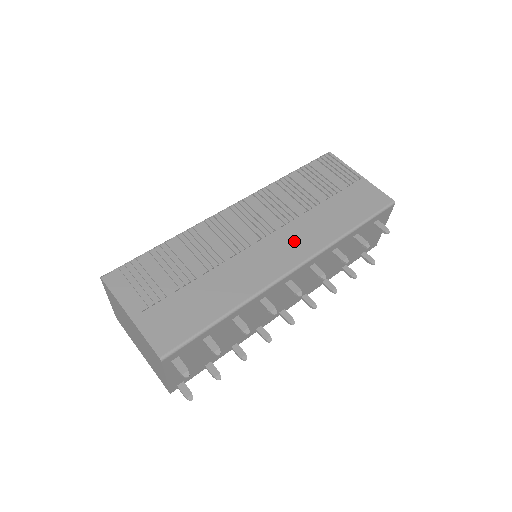
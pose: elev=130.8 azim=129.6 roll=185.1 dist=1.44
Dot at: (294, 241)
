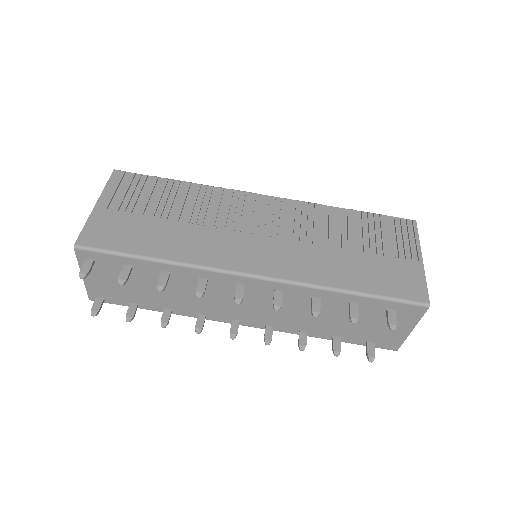
Dot at: (281, 256)
